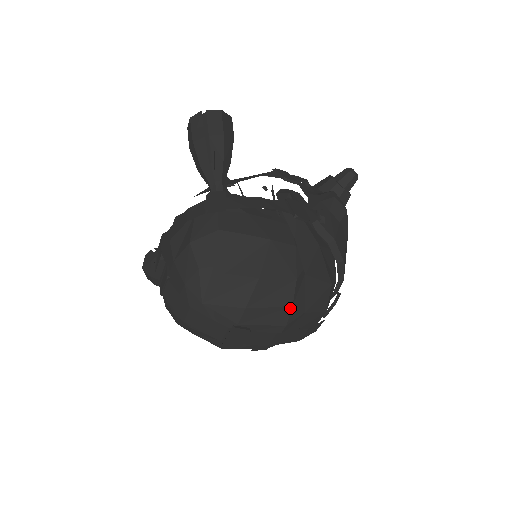
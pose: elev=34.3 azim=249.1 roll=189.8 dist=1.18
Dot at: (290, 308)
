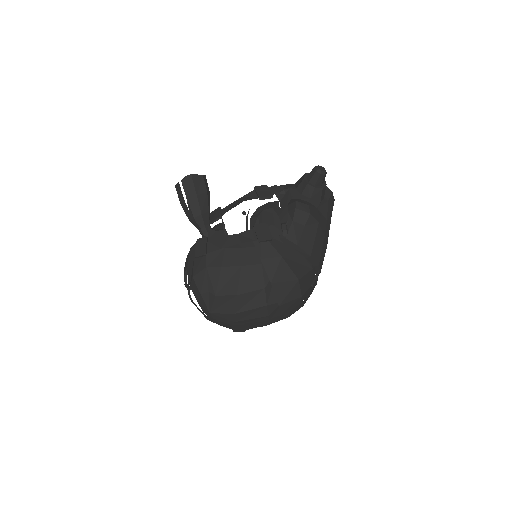
Dot at: (266, 307)
